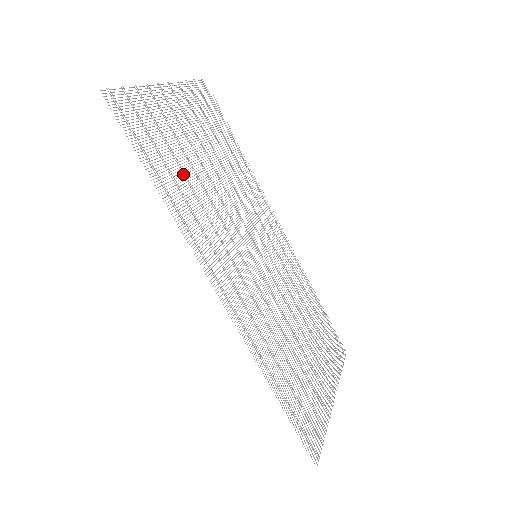
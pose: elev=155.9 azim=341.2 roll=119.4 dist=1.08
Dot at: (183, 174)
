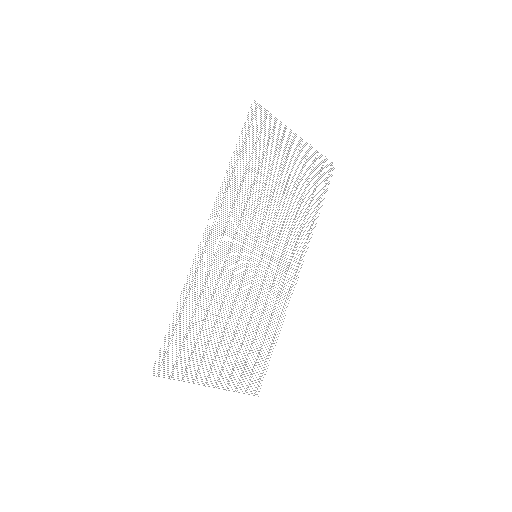
Dot at: (257, 172)
